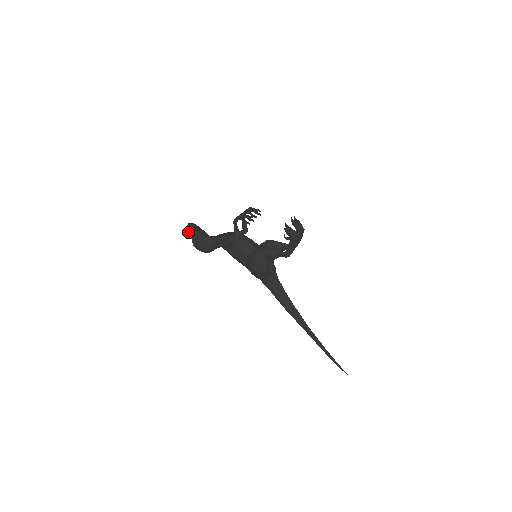
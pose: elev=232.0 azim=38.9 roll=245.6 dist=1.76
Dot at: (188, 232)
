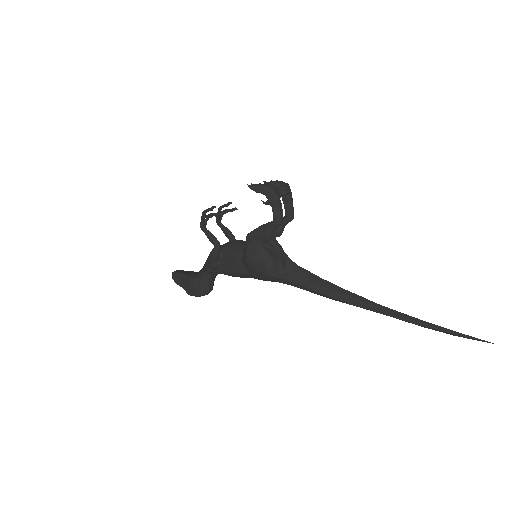
Dot at: (176, 283)
